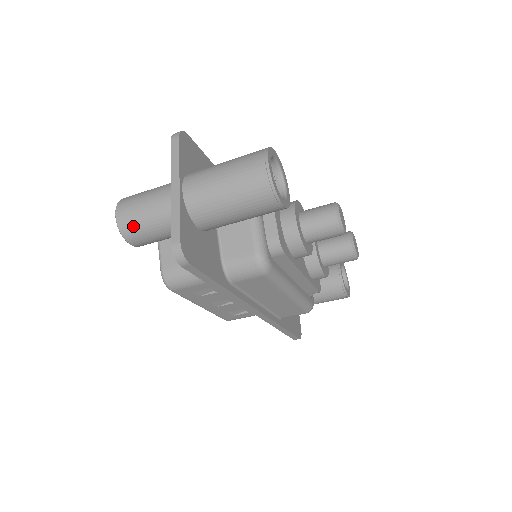
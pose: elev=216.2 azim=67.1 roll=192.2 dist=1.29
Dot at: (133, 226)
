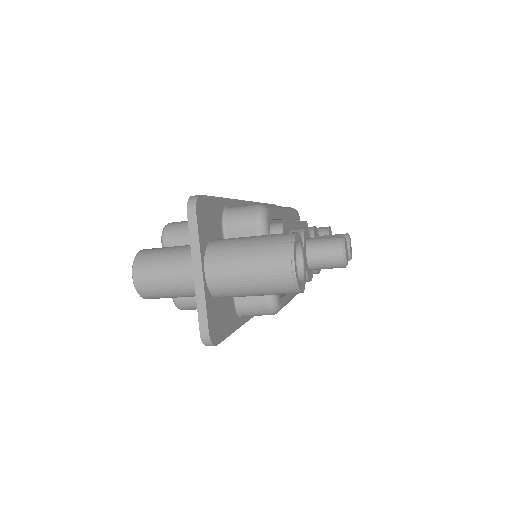
Dot at: (153, 293)
